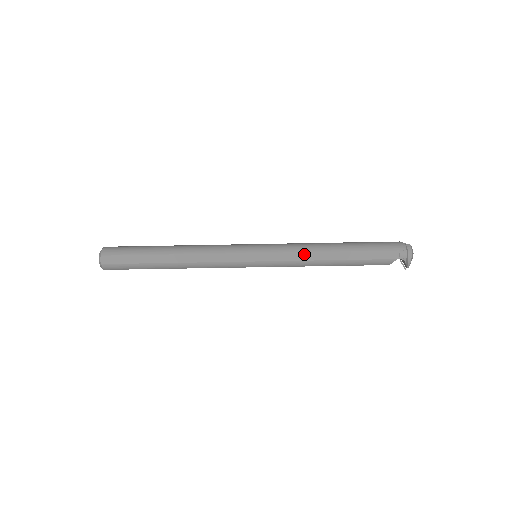
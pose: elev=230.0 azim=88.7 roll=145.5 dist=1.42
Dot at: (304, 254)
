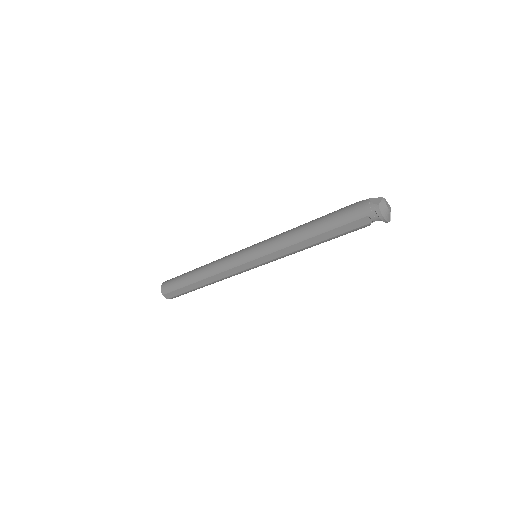
Dot at: (287, 249)
